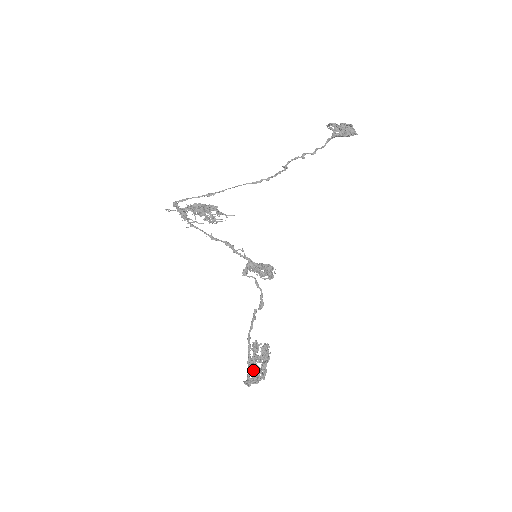
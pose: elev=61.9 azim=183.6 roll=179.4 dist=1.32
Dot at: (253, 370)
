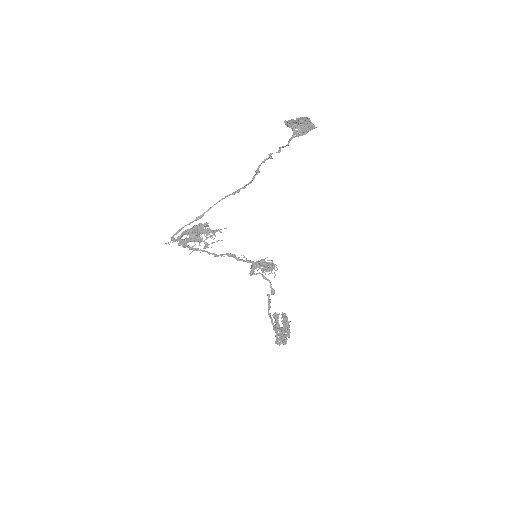
Dot at: (280, 337)
